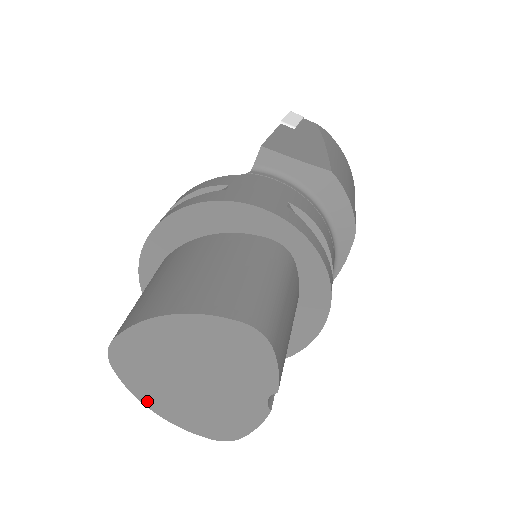
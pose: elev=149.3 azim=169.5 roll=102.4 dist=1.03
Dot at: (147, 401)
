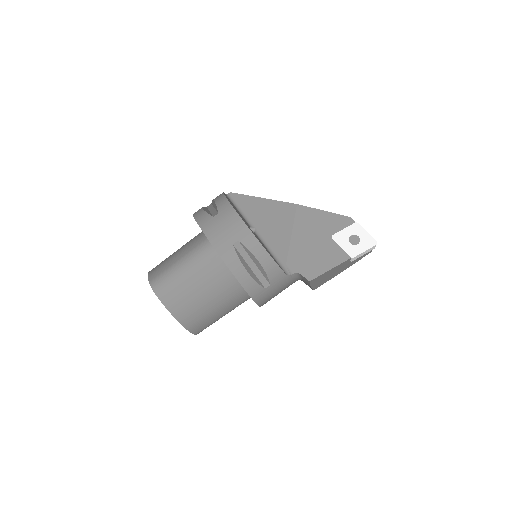
Dot at: occluded
